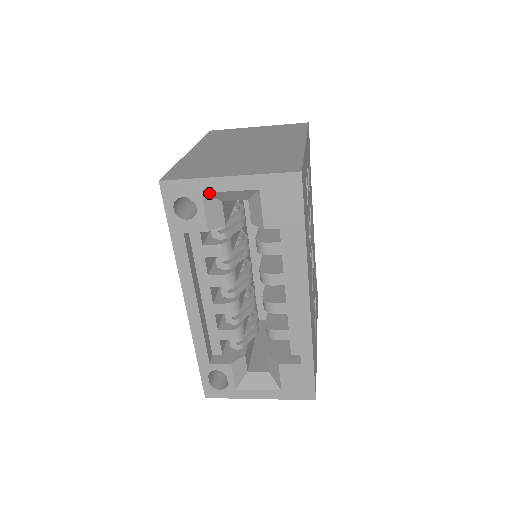
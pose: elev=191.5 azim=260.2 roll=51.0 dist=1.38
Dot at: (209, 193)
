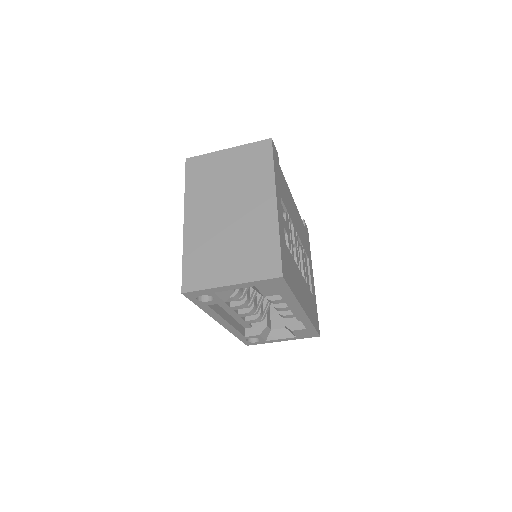
Dot at: (219, 291)
